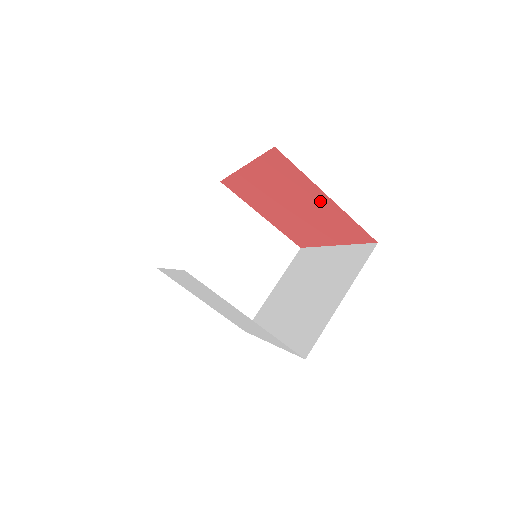
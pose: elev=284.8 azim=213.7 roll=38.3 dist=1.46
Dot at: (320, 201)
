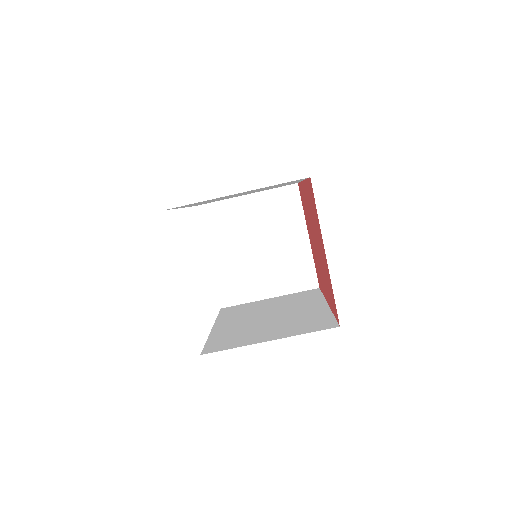
Dot at: (323, 253)
